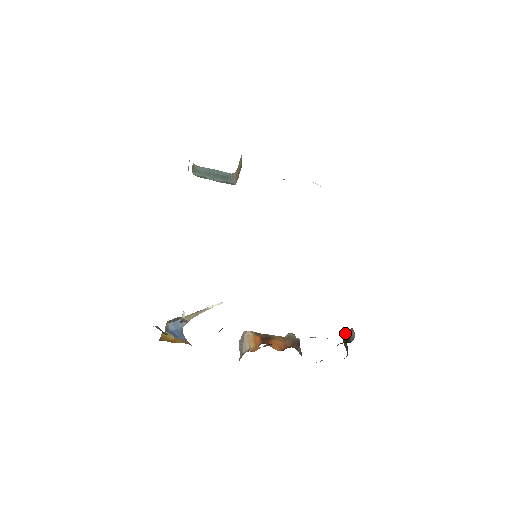
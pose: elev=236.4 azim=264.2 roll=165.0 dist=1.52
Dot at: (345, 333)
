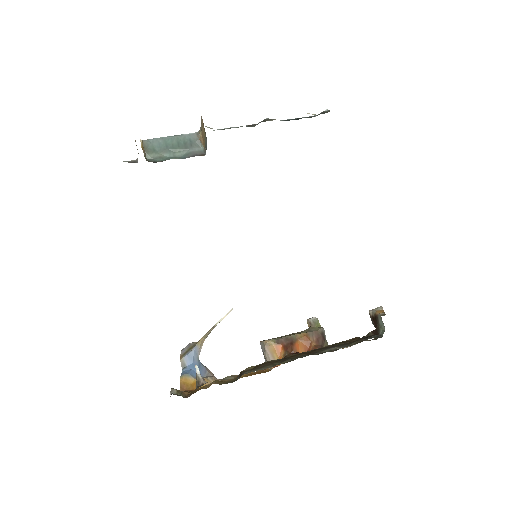
Dot at: (372, 315)
